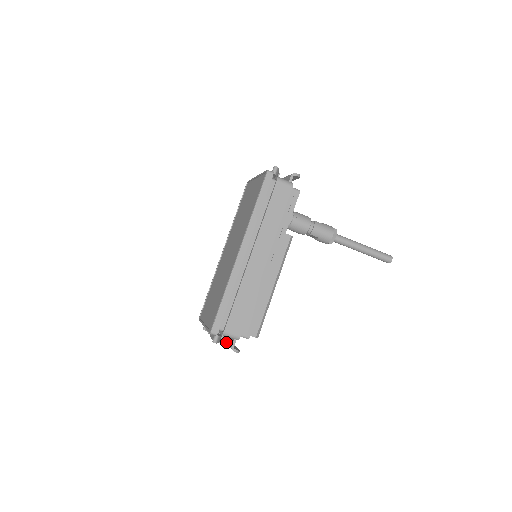
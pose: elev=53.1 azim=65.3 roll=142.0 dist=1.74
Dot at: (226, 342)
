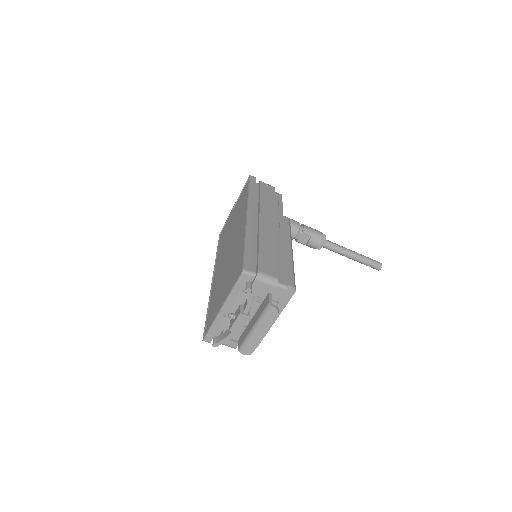
Dot at: (254, 325)
